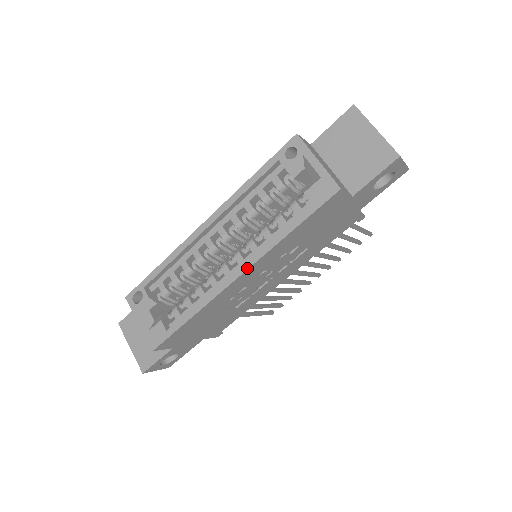
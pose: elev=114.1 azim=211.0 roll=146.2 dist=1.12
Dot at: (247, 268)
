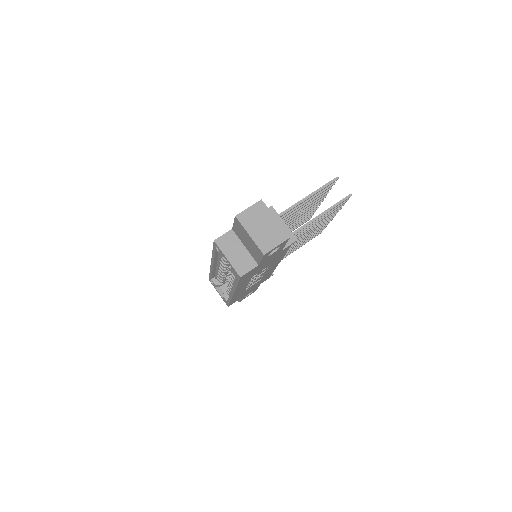
Dot at: (233, 292)
